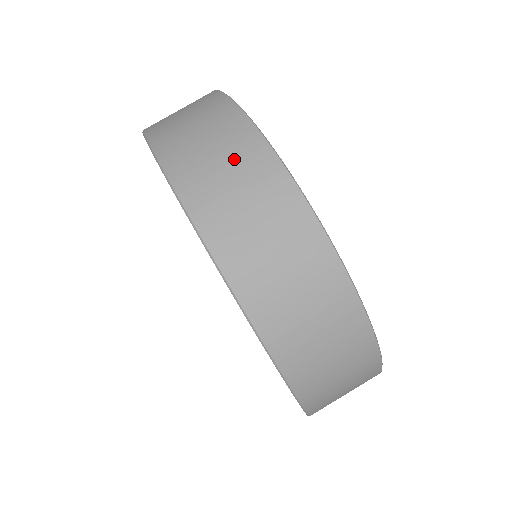
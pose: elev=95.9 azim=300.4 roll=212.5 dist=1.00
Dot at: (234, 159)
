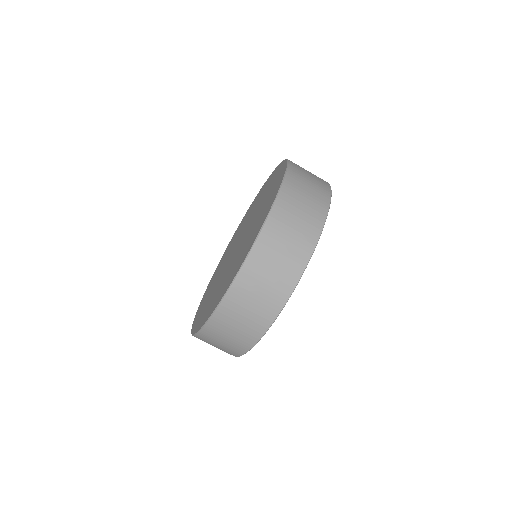
Dot at: (297, 239)
